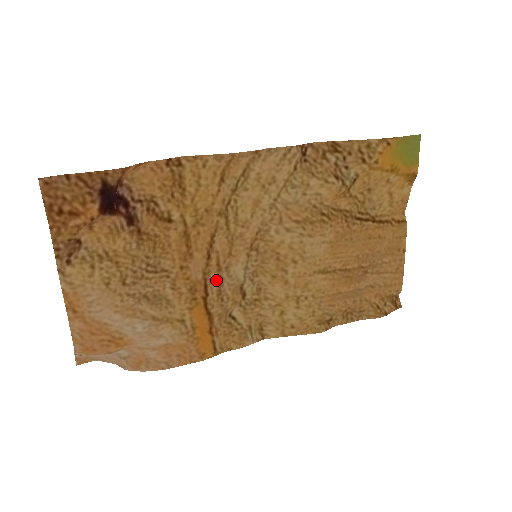
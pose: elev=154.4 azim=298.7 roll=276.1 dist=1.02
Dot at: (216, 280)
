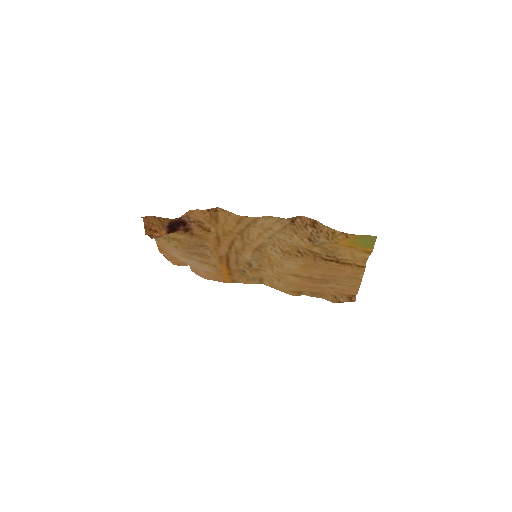
Dot at: (235, 257)
